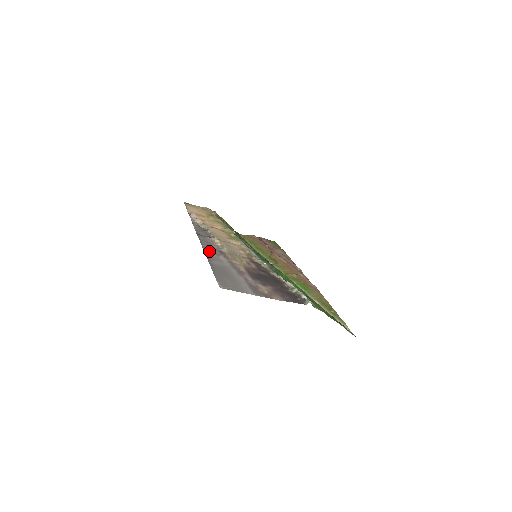
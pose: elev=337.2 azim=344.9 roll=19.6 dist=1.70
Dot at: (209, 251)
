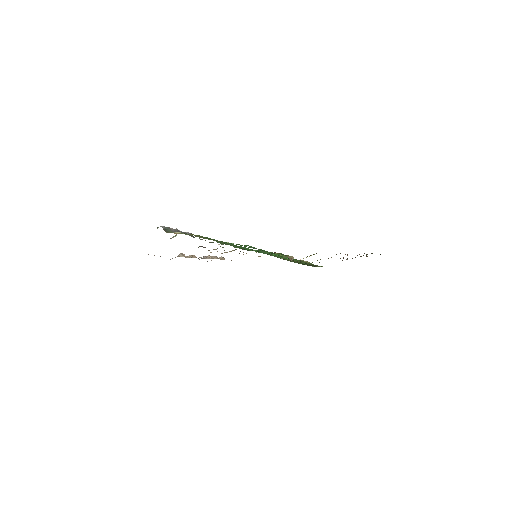
Dot at: occluded
